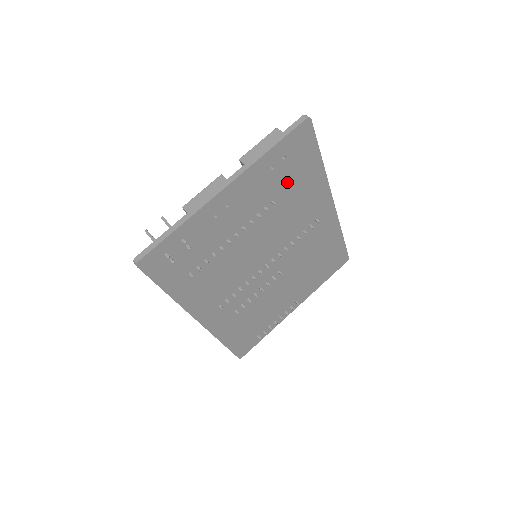
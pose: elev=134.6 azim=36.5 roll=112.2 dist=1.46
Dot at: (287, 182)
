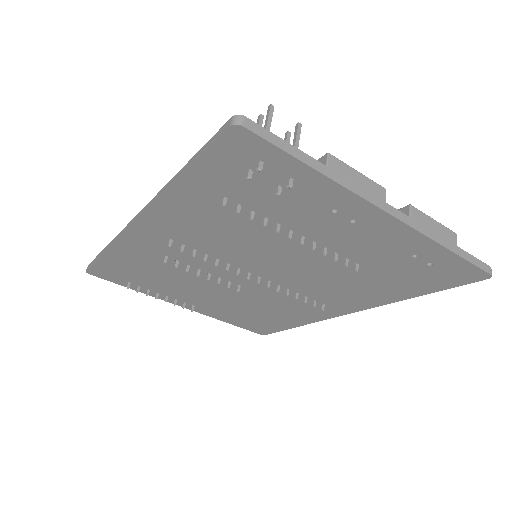
Dot at: (388, 272)
